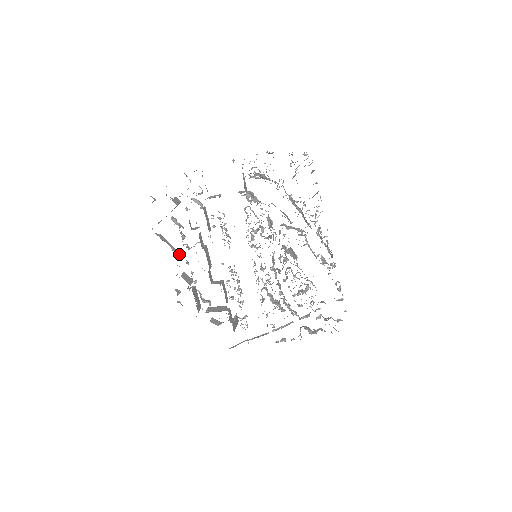
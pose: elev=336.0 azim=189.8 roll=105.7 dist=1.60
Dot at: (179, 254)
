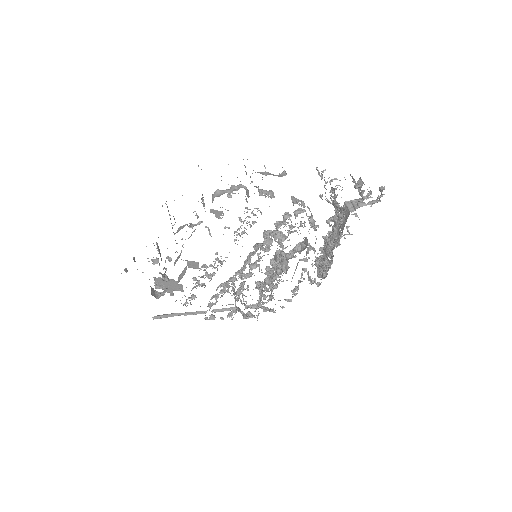
Dot at: occluded
